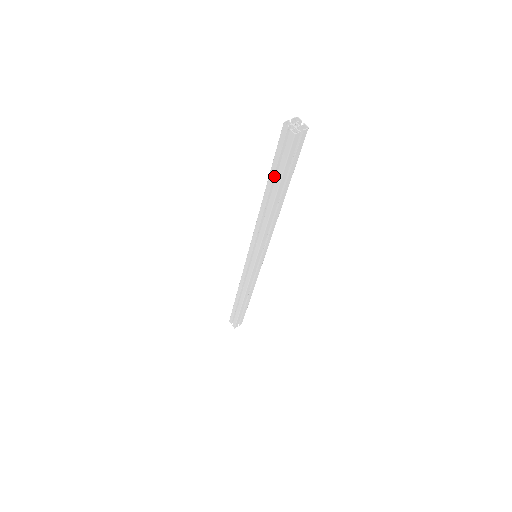
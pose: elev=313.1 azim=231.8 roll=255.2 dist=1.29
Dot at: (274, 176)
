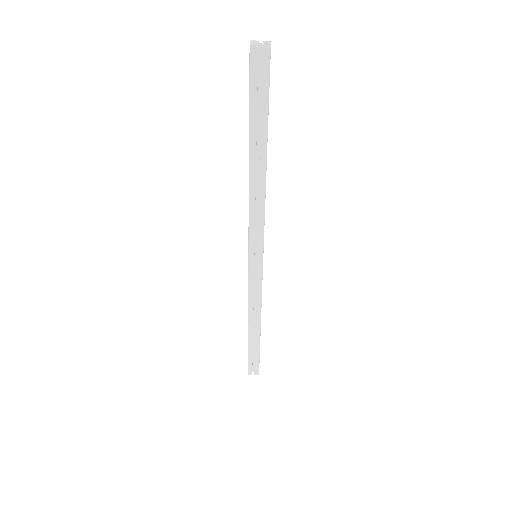
Dot at: occluded
